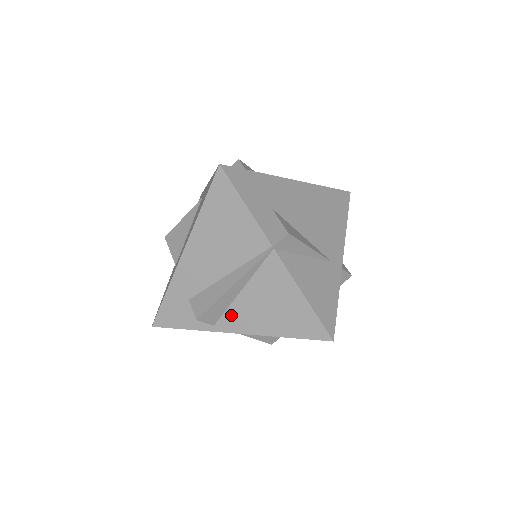
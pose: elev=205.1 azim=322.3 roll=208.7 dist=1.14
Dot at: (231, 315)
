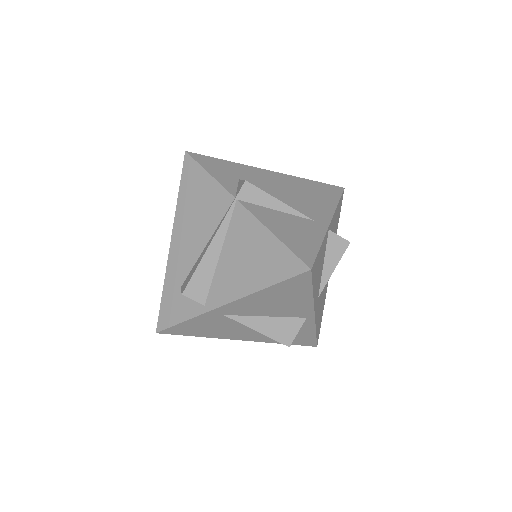
Dot at: (216, 286)
